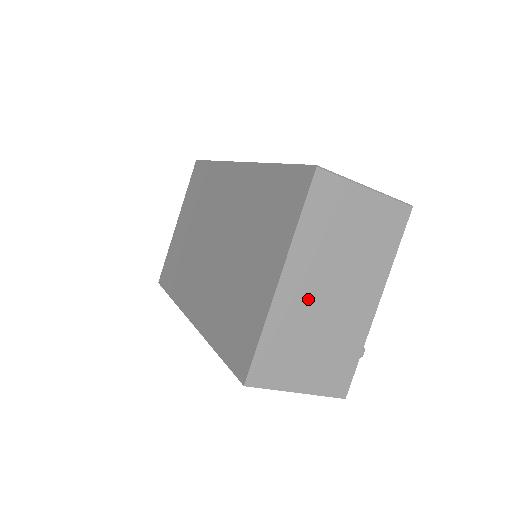
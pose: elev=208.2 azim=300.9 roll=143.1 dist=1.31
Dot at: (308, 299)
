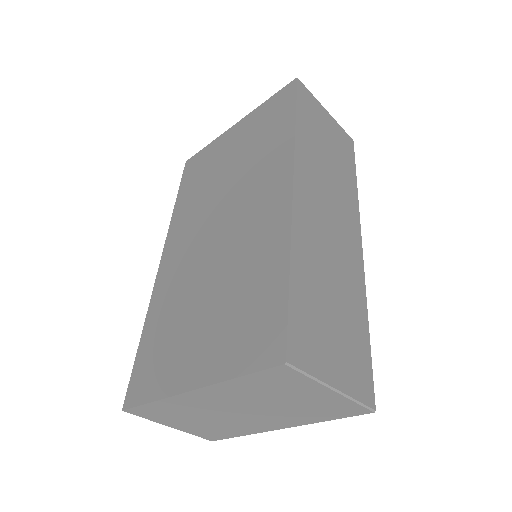
Dot at: (212, 406)
